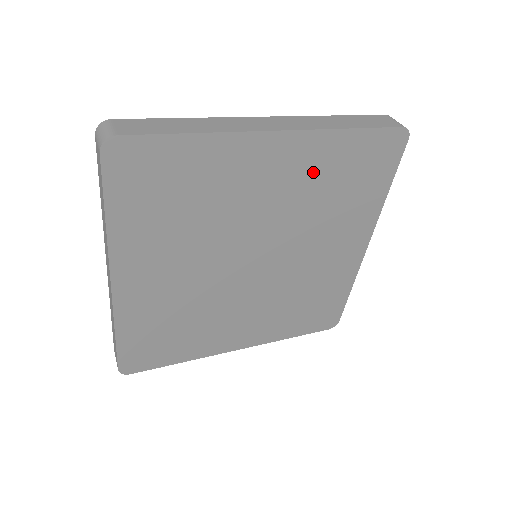
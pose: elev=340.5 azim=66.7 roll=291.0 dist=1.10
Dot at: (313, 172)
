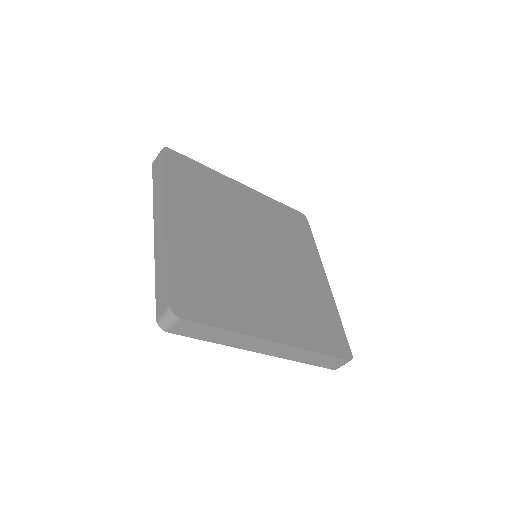
Dot at: (268, 212)
